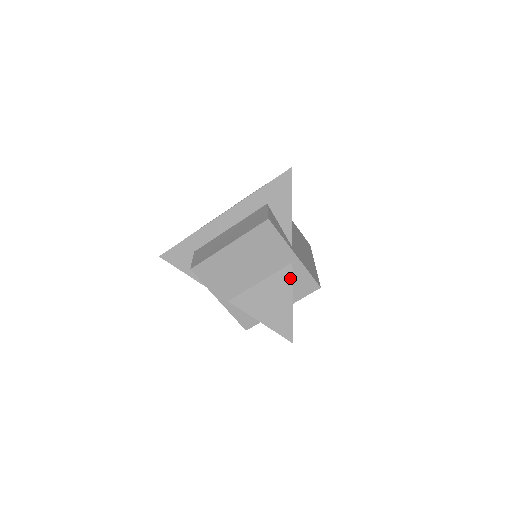
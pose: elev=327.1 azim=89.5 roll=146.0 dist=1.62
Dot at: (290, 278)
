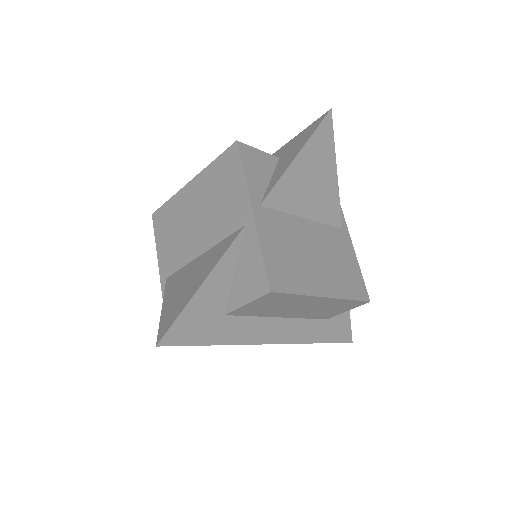
Dot at: (227, 247)
